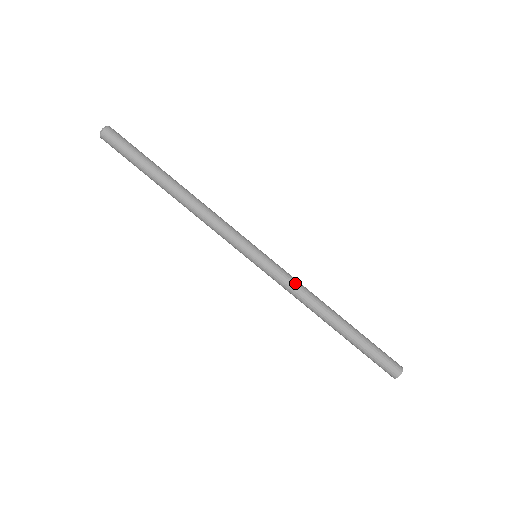
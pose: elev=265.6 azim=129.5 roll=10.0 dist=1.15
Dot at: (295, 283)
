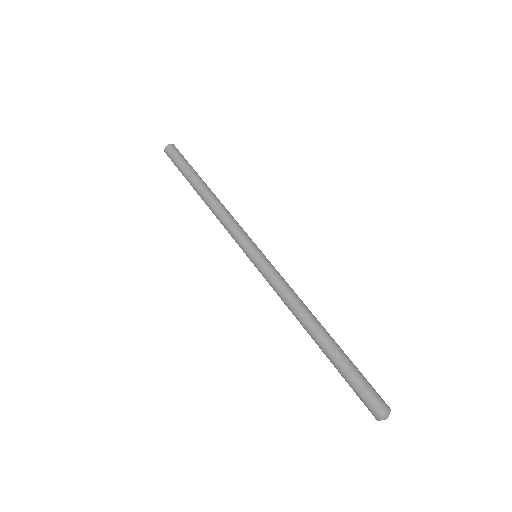
Dot at: (288, 284)
